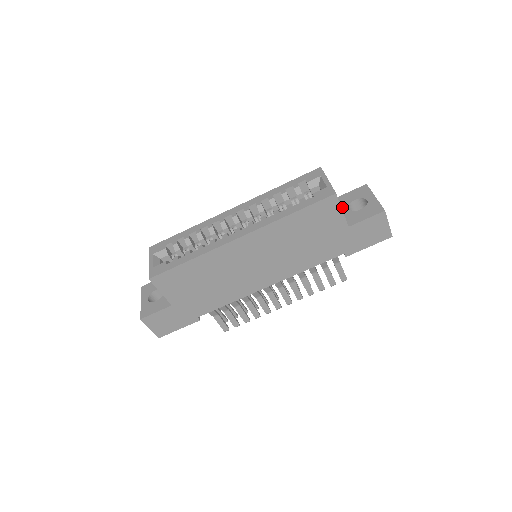
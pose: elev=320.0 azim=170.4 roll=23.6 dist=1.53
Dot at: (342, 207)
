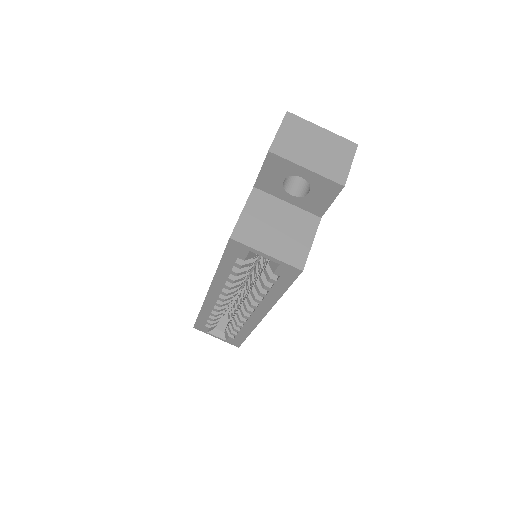
Dot at: (280, 196)
